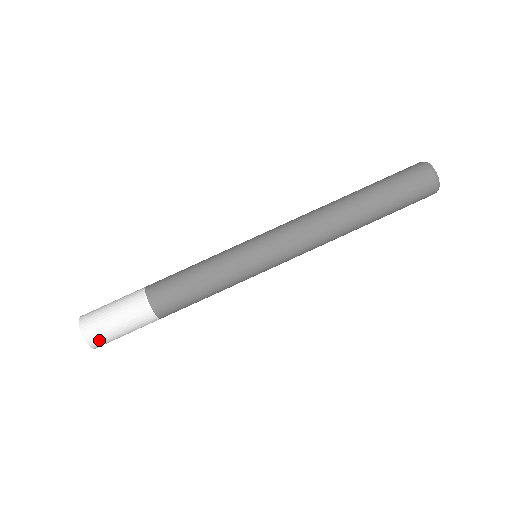
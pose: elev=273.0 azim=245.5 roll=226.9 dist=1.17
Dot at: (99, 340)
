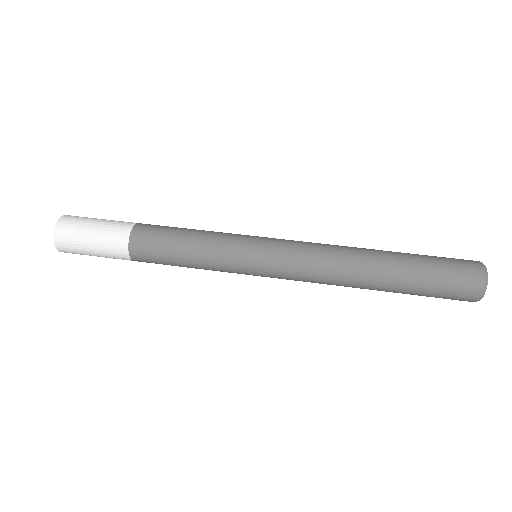
Dot at: (66, 242)
